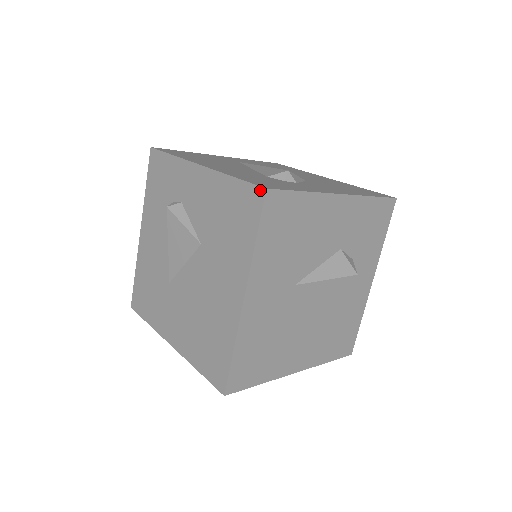
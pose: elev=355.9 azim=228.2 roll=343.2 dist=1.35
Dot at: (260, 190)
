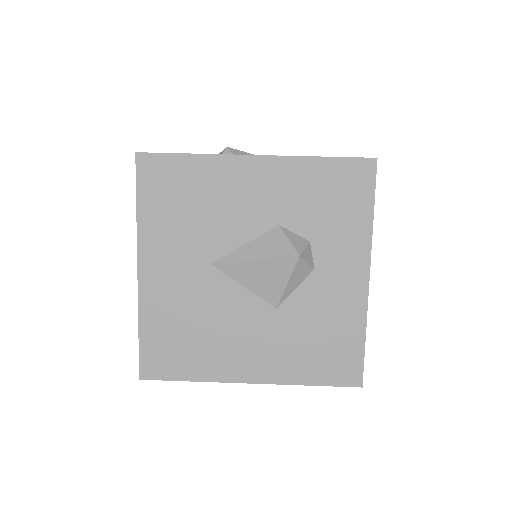
Dot at: (137, 156)
